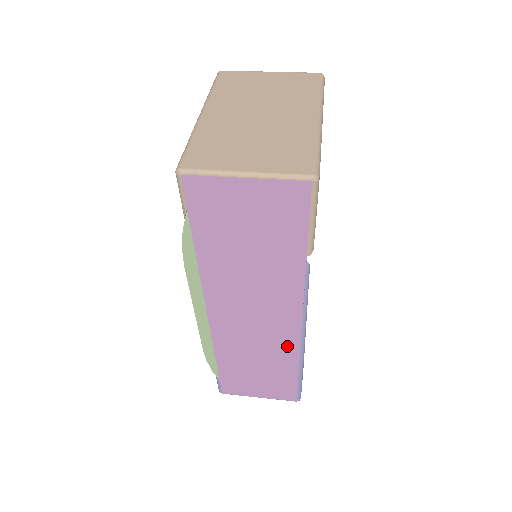
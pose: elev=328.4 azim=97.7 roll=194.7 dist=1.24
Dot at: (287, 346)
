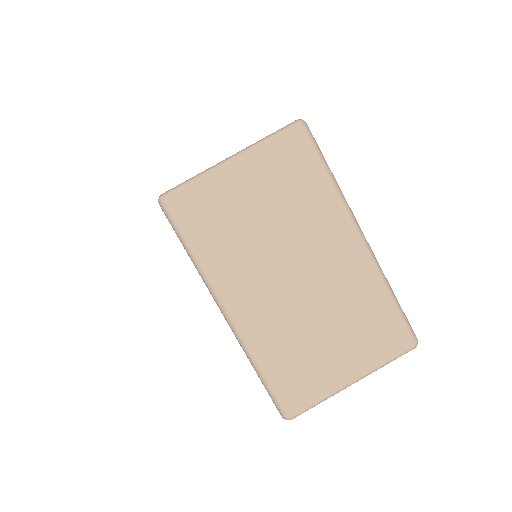
Dot at: occluded
